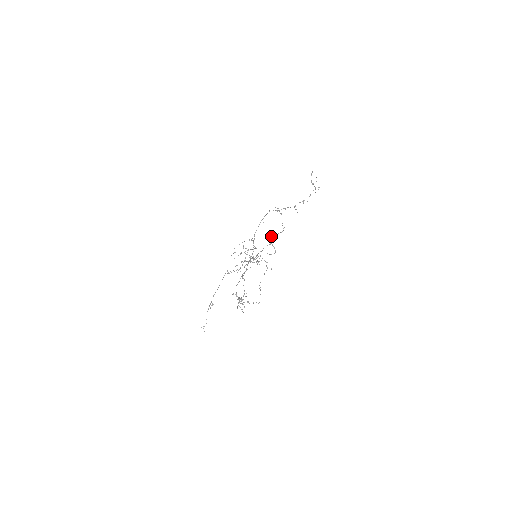
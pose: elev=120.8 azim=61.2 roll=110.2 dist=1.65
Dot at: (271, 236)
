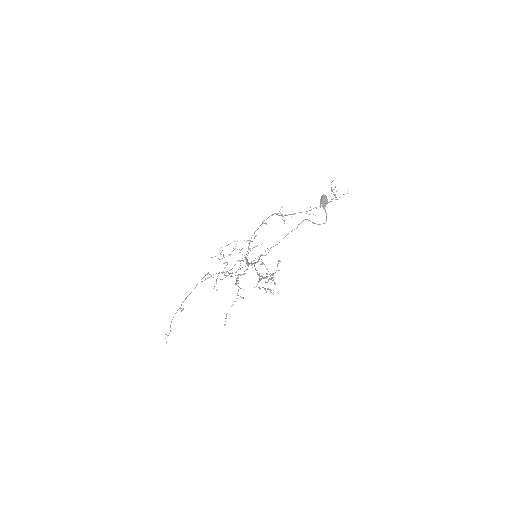
Dot at: (325, 200)
